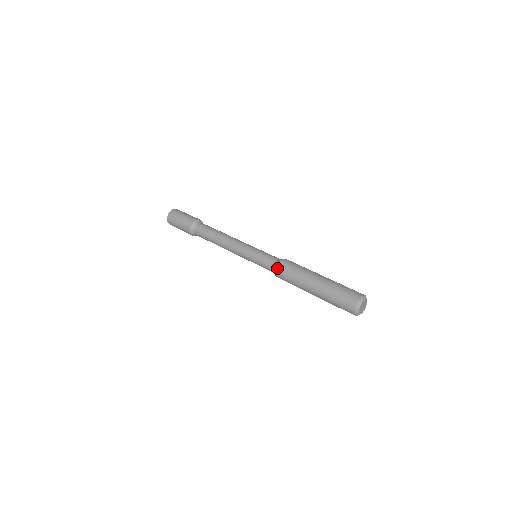
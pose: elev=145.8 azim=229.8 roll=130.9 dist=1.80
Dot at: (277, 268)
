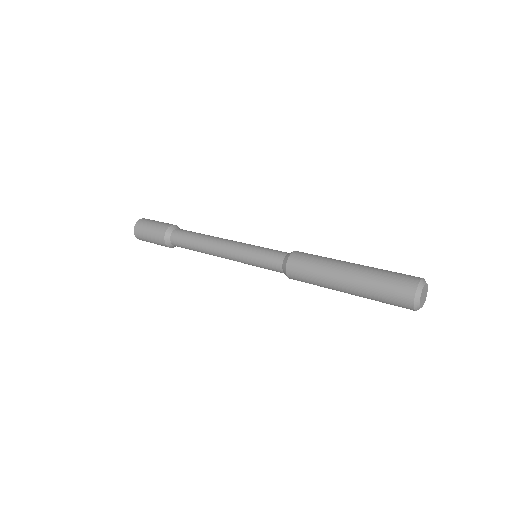
Dot at: (288, 263)
